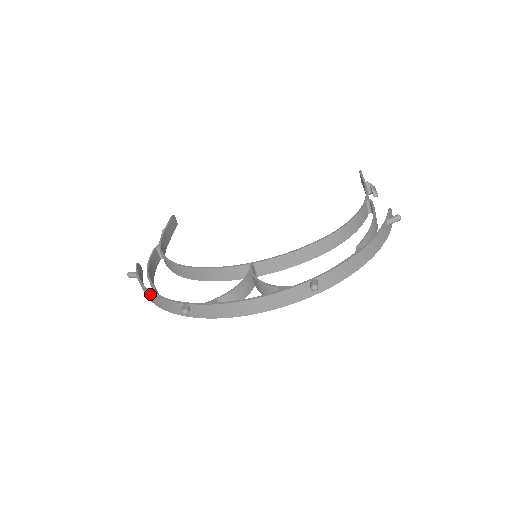
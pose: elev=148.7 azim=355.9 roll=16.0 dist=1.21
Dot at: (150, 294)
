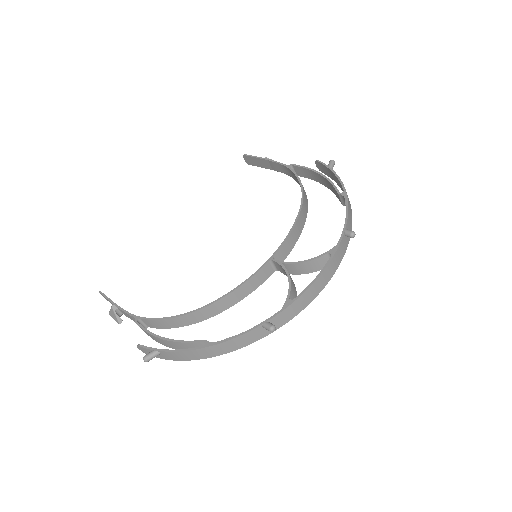
Dot at: (207, 349)
